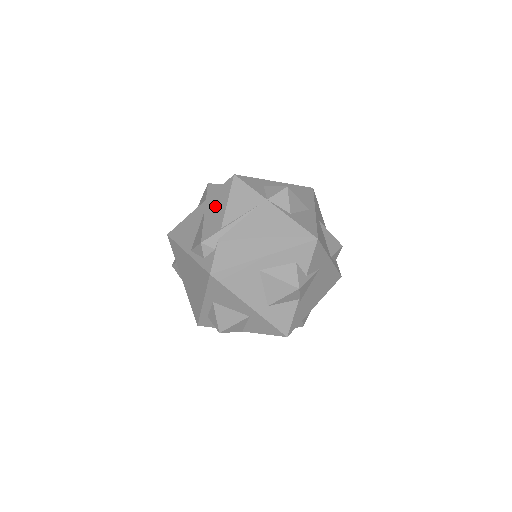
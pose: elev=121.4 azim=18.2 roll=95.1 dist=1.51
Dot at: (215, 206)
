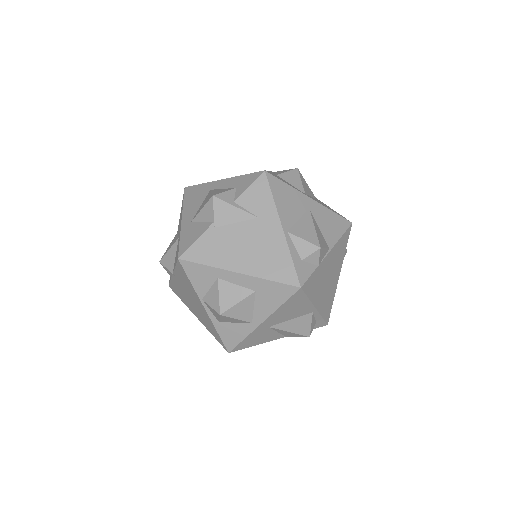
Dot at: occluded
